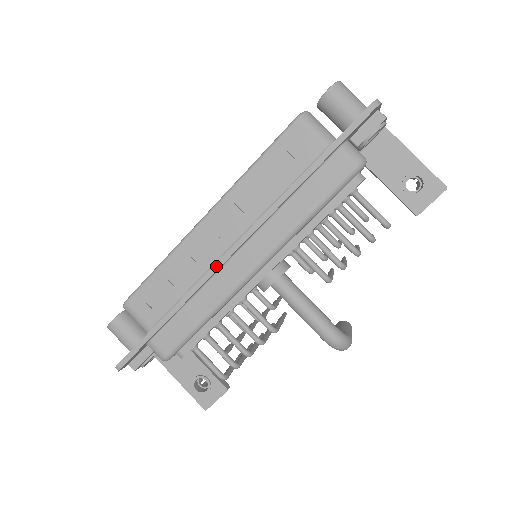
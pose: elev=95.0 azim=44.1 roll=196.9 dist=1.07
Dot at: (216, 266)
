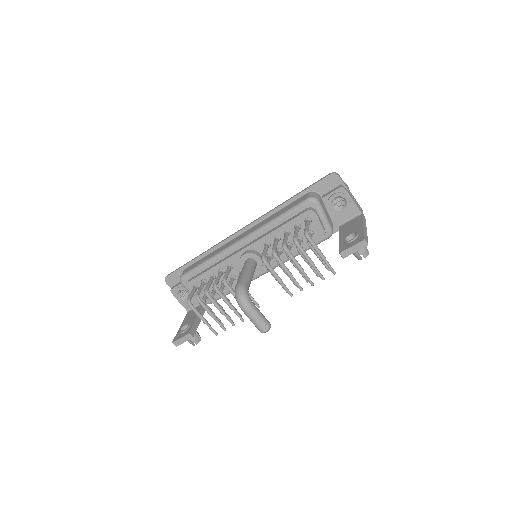
Dot at: (230, 236)
